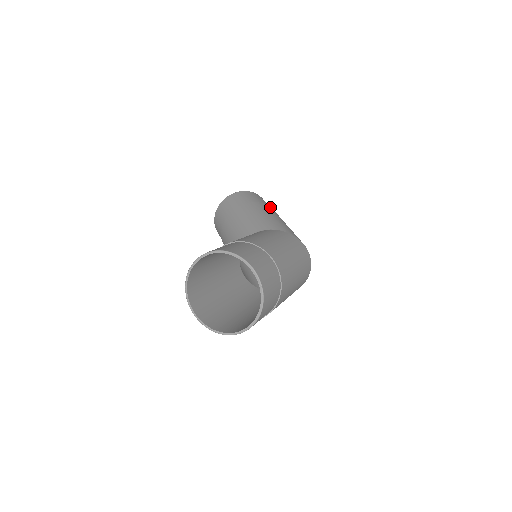
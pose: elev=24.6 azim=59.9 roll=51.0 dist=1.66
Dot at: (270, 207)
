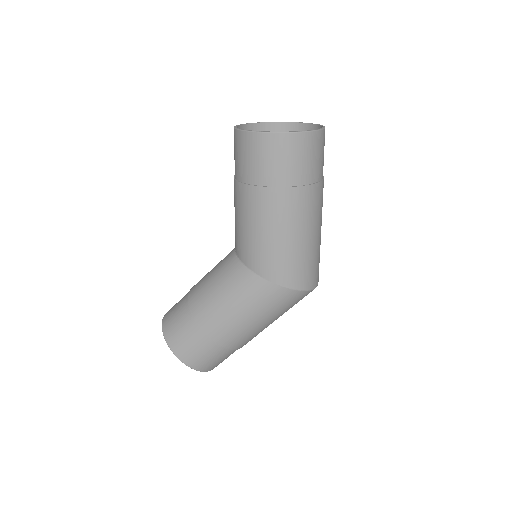
Dot at: occluded
